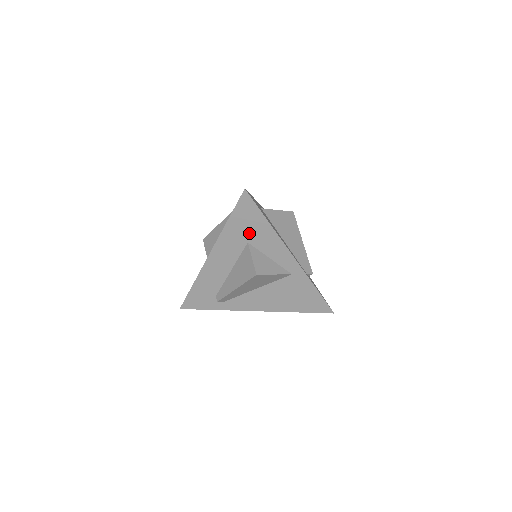
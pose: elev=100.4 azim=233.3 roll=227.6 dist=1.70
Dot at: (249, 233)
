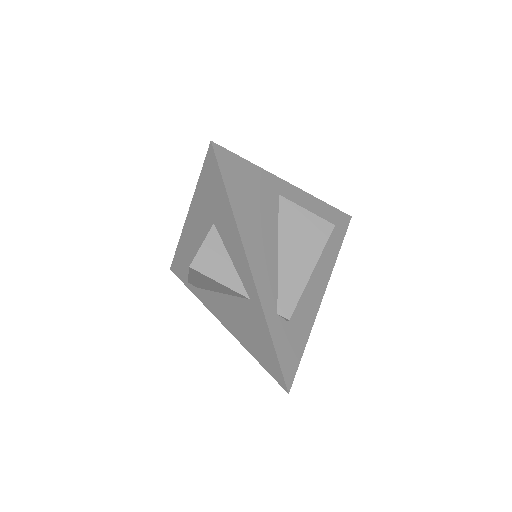
Dot at: (215, 210)
